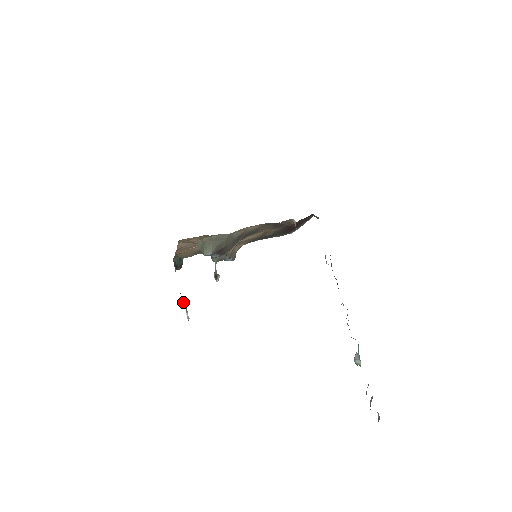
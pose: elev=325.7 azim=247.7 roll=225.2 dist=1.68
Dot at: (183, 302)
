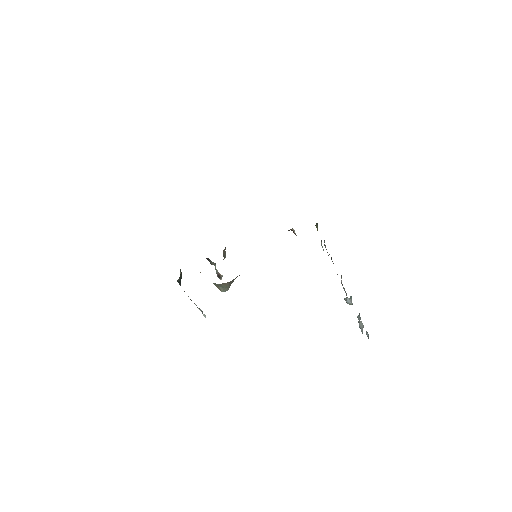
Dot at: (197, 307)
